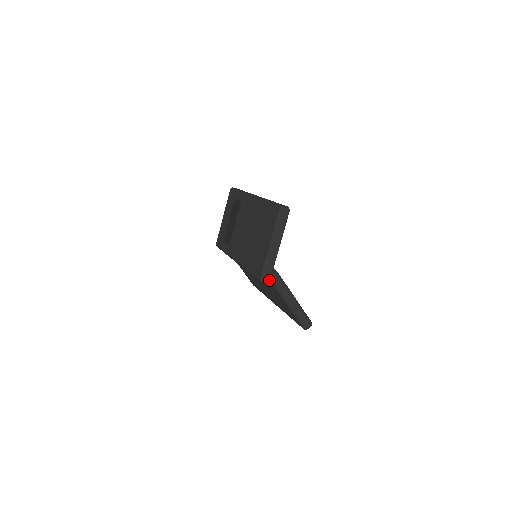
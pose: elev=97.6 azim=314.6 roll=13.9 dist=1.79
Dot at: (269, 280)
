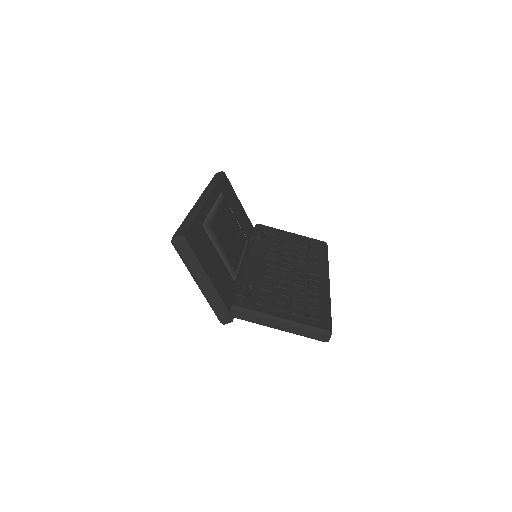
Dot at: (230, 318)
